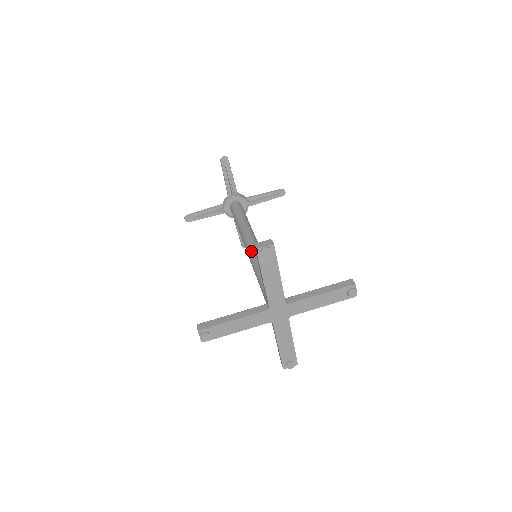
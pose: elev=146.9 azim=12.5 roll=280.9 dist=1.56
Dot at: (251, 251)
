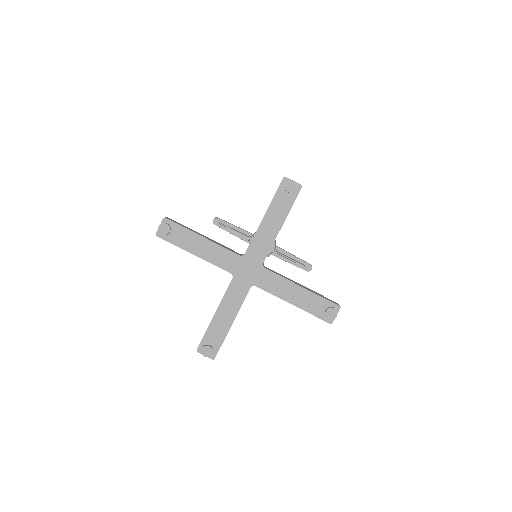
Dot at: occluded
